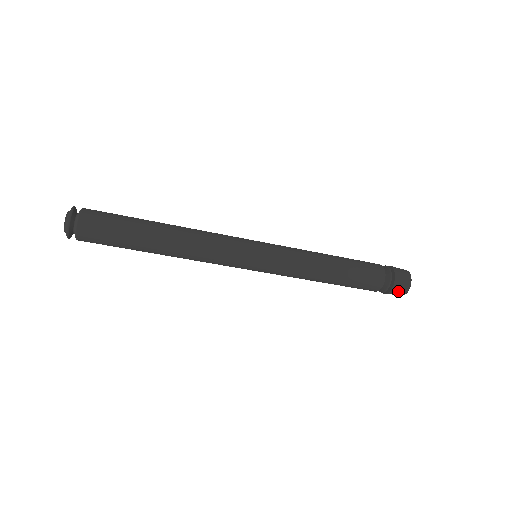
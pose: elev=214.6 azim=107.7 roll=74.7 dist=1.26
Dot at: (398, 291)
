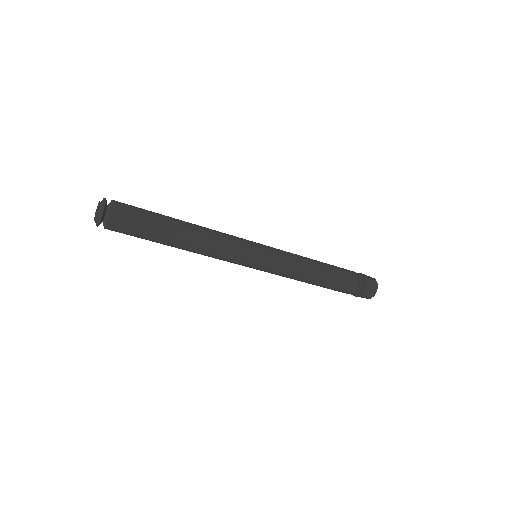
Dot at: (370, 288)
